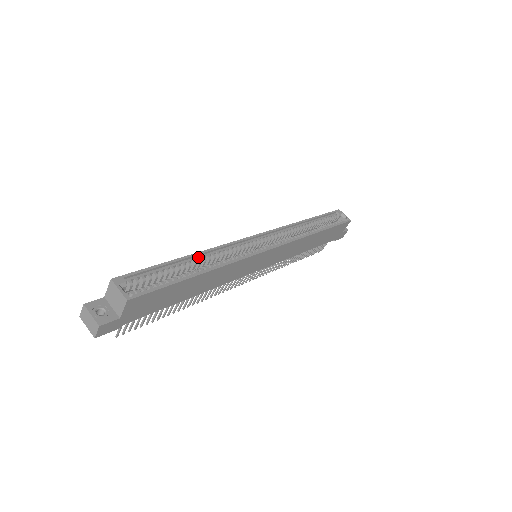
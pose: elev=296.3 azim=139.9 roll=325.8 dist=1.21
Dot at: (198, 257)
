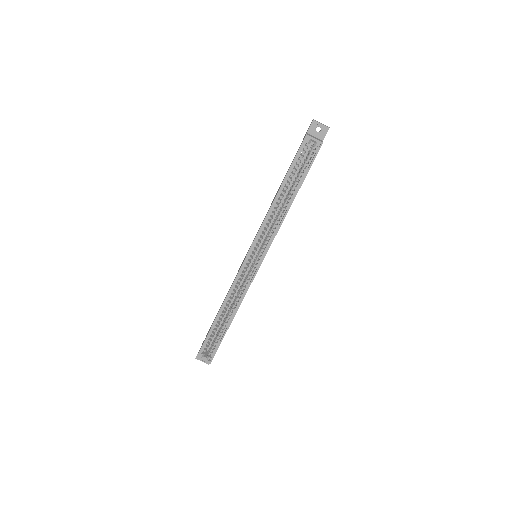
Dot at: (223, 309)
